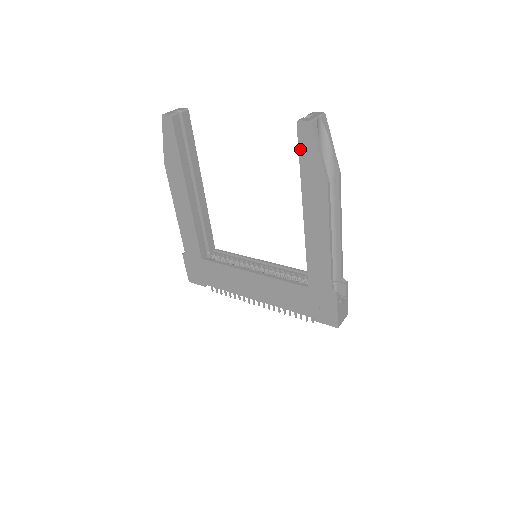
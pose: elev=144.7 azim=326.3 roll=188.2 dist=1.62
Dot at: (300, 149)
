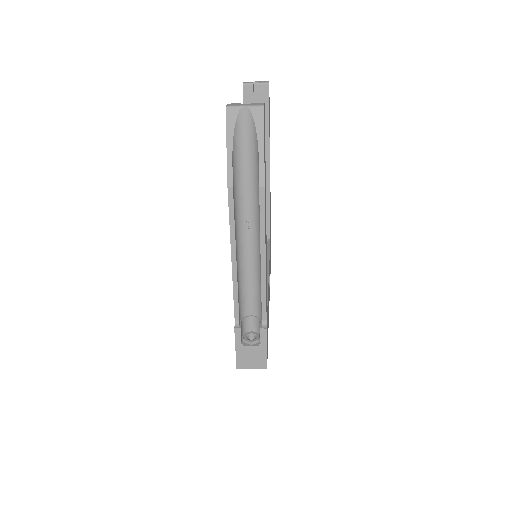
Dot at: occluded
